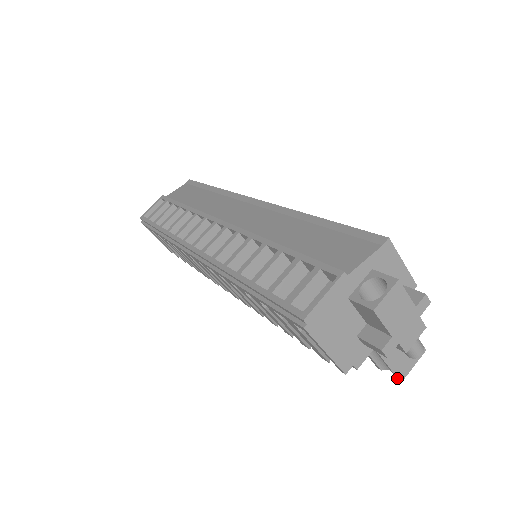
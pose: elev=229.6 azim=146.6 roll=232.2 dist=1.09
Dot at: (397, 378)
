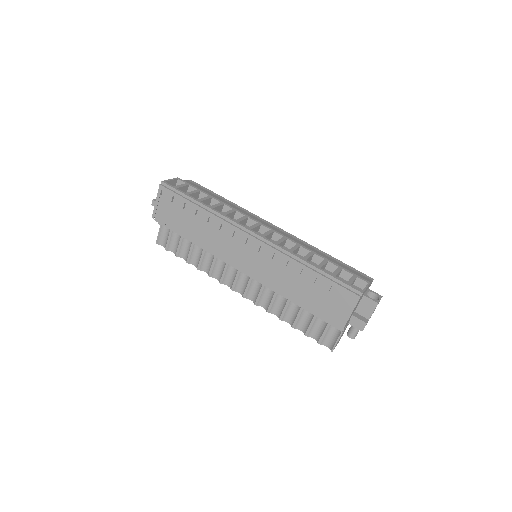
Dot at: occluded
